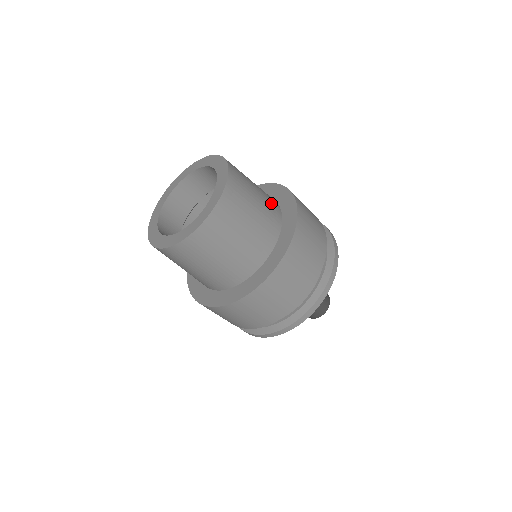
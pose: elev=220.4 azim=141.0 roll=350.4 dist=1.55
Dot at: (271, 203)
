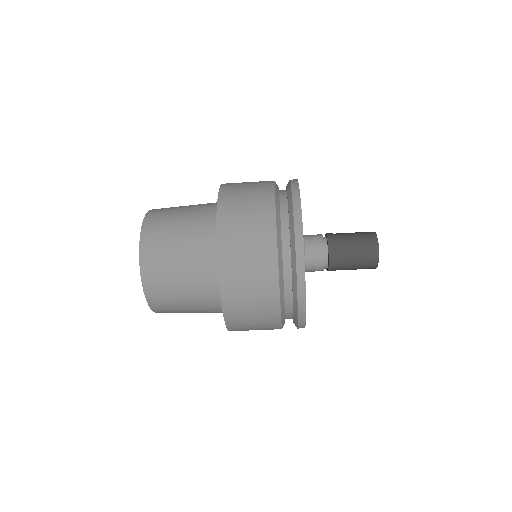
Dot at: (206, 207)
